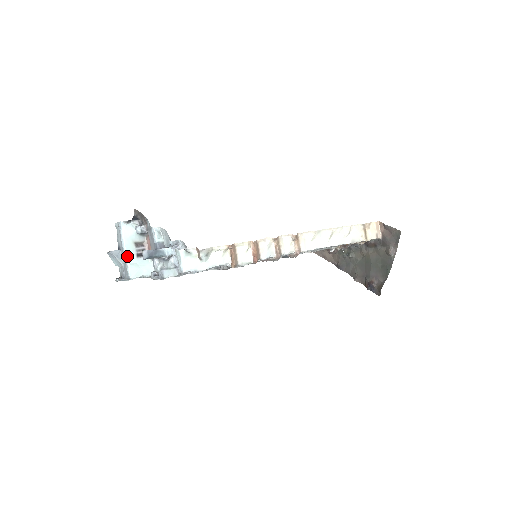
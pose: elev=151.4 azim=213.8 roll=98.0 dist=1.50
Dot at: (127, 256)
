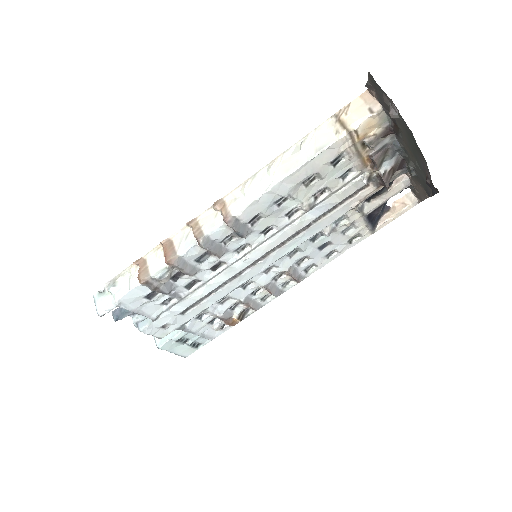
Dot at: occluded
